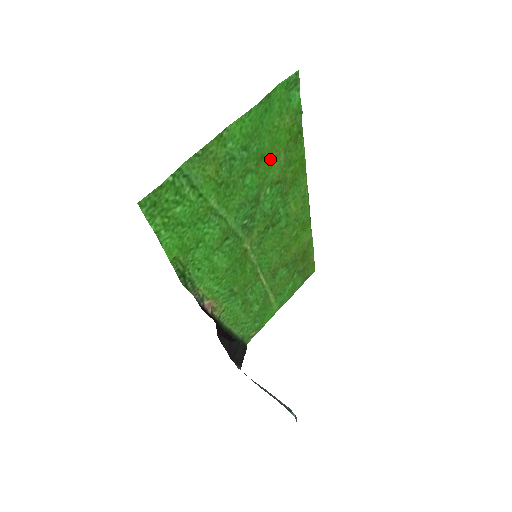
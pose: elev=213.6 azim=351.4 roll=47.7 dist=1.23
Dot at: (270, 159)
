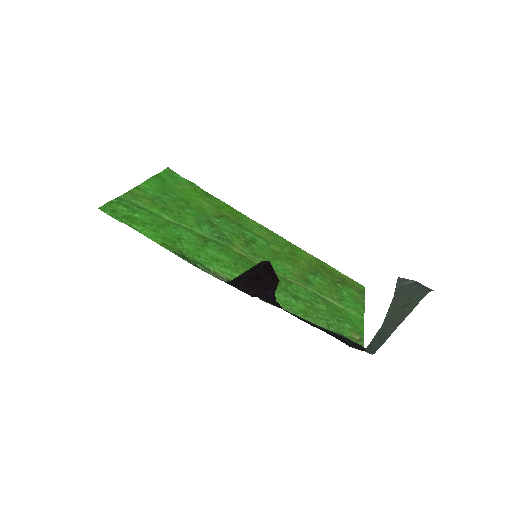
Dot at: (197, 205)
